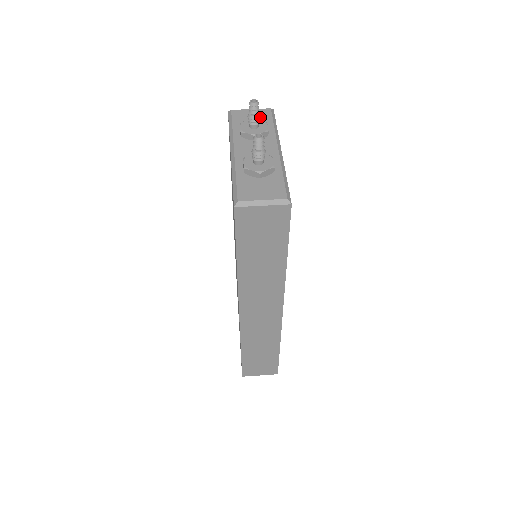
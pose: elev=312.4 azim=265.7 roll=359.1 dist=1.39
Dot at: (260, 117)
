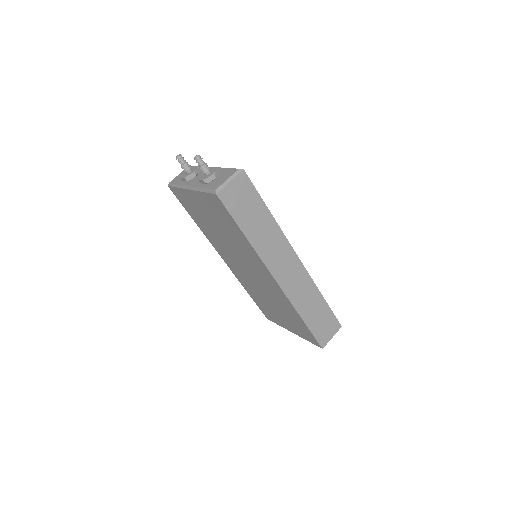
Dot at: occluded
